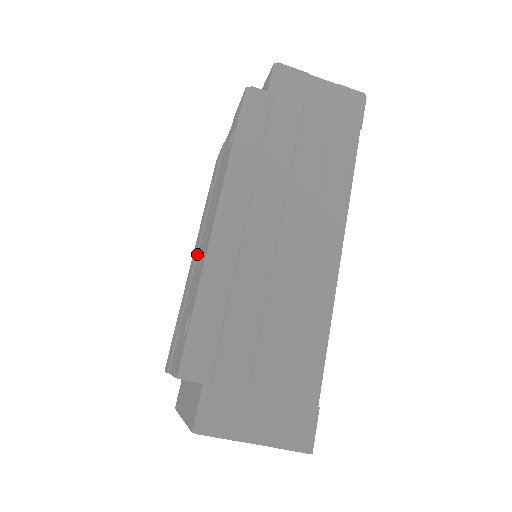
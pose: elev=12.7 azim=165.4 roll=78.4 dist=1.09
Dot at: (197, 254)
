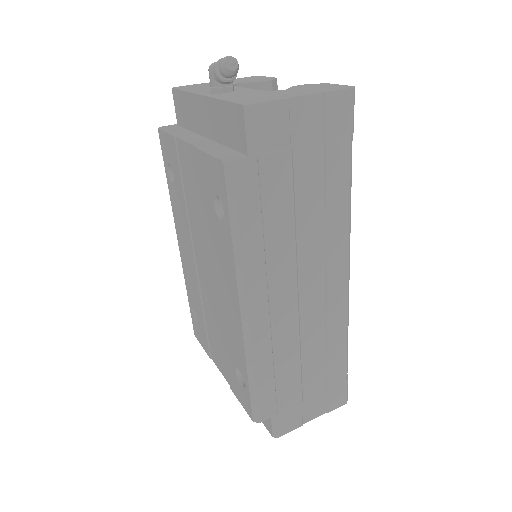
Dot at: (196, 267)
